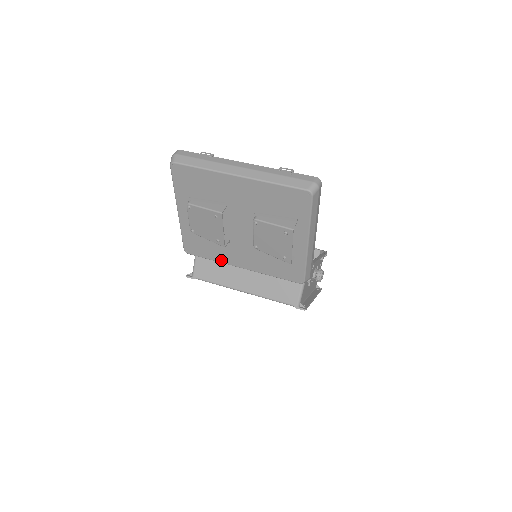
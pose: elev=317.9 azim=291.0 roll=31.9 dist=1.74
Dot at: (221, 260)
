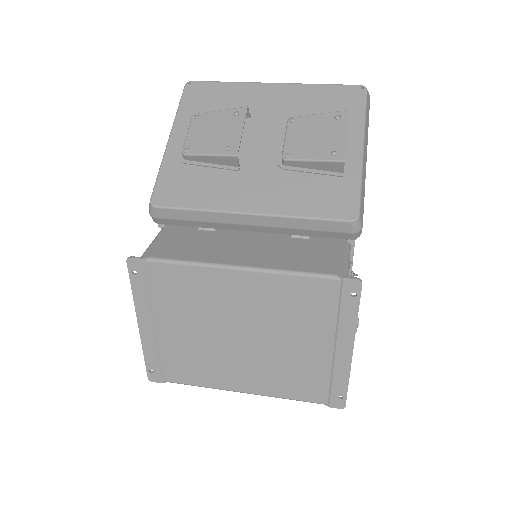
Dot at: (214, 205)
